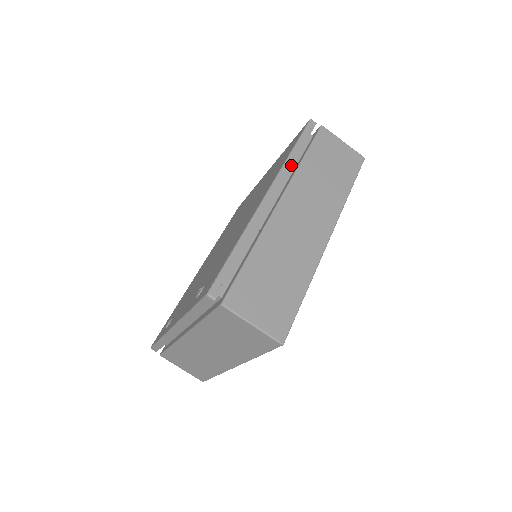
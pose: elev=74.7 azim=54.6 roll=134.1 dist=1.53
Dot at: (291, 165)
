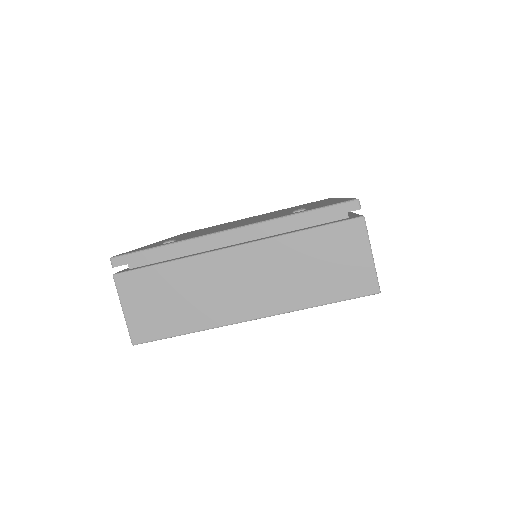
Dot at: occluded
